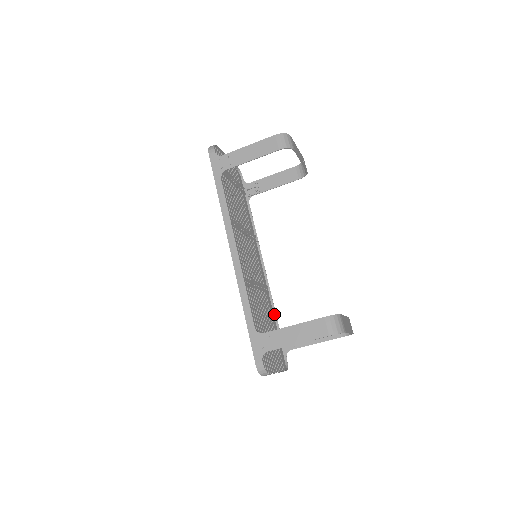
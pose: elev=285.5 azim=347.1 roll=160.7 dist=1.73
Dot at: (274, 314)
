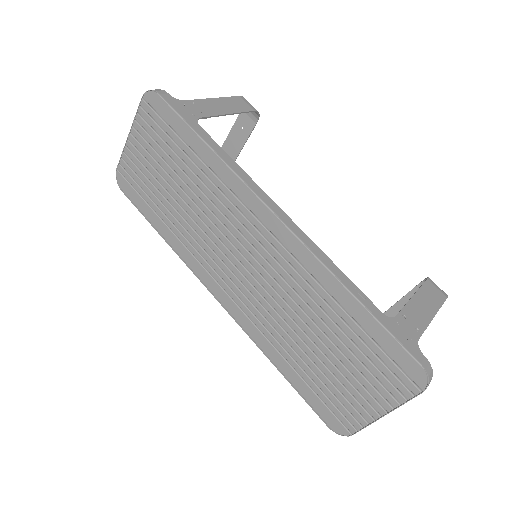
Dot at: occluded
